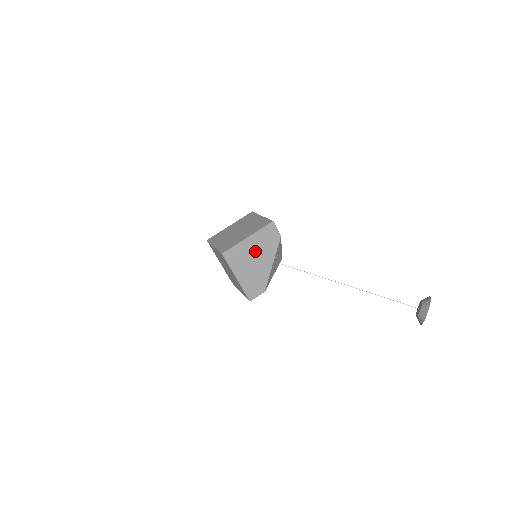
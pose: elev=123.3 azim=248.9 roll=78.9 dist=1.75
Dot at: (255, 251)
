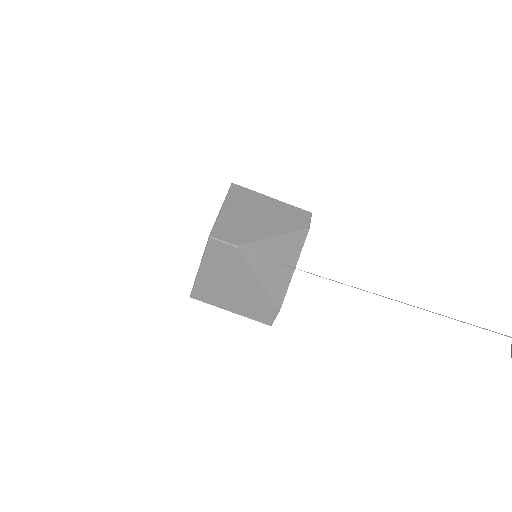
Dot at: (268, 211)
